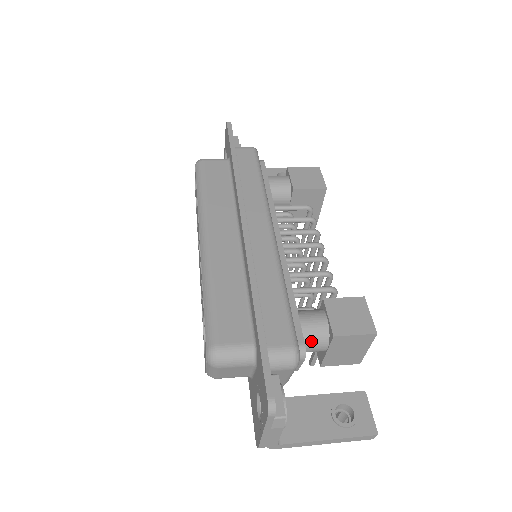
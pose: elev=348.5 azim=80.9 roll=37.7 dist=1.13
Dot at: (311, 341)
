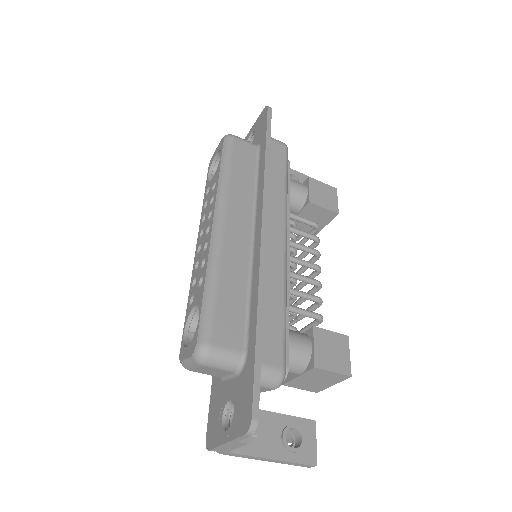
Dot at: (291, 364)
